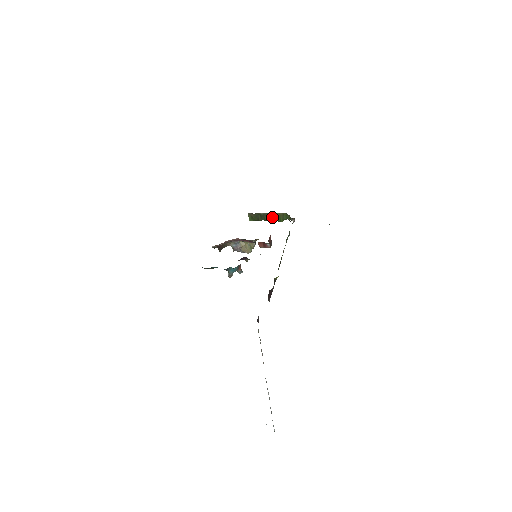
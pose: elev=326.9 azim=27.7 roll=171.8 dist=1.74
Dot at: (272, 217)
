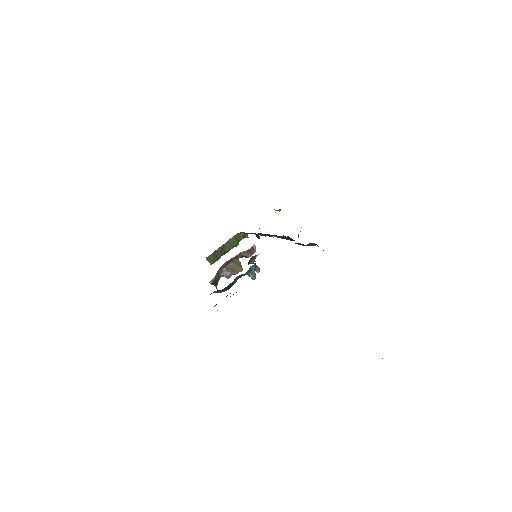
Dot at: (228, 247)
